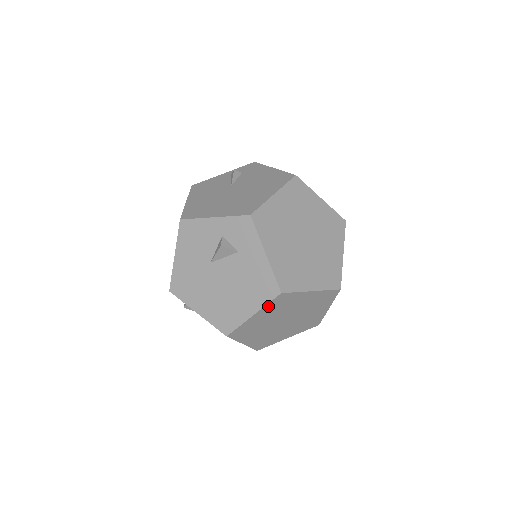
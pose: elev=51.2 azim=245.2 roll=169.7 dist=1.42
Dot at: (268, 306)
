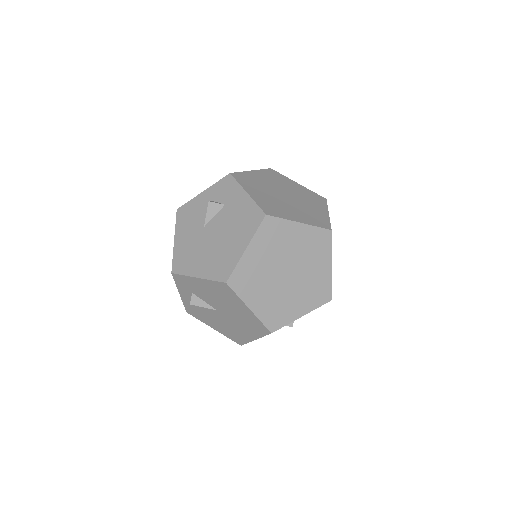
Dot at: (258, 236)
